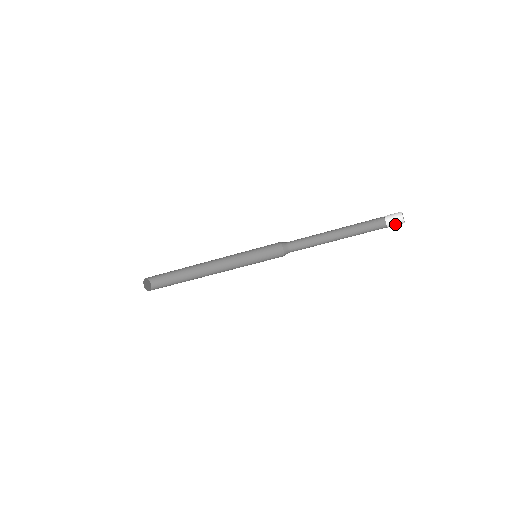
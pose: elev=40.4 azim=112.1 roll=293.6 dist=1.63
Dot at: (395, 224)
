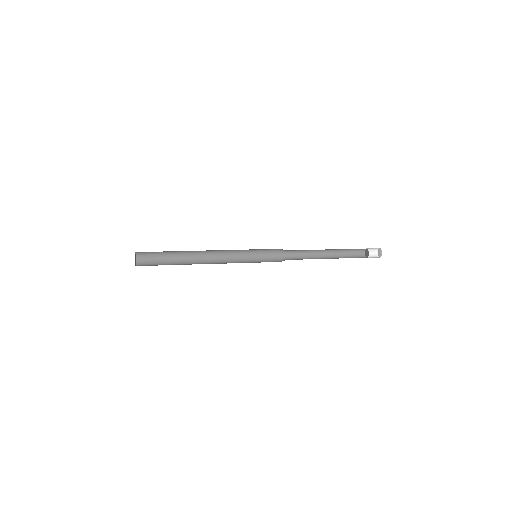
Dot at: (372, 257)
